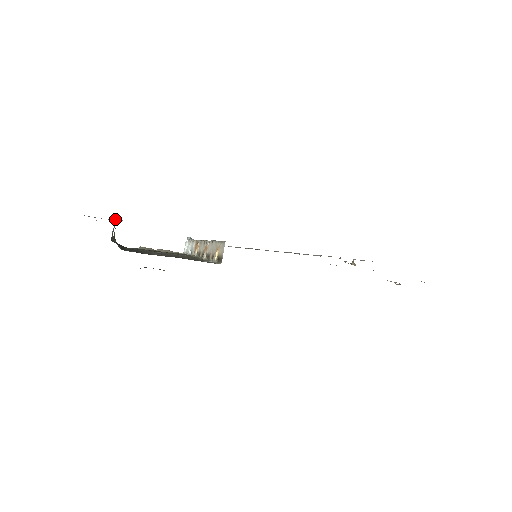
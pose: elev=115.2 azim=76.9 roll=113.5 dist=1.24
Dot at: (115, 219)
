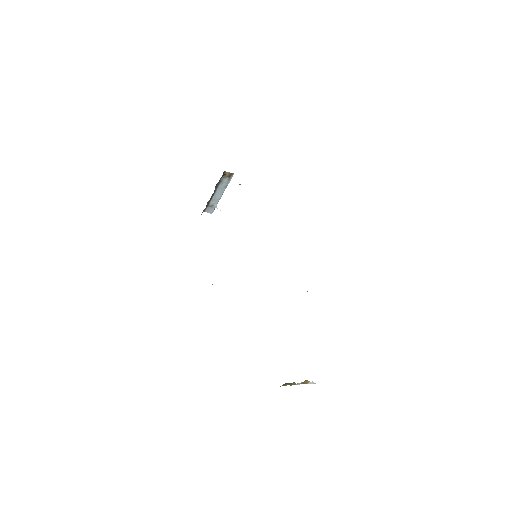
Dot at: occluded
